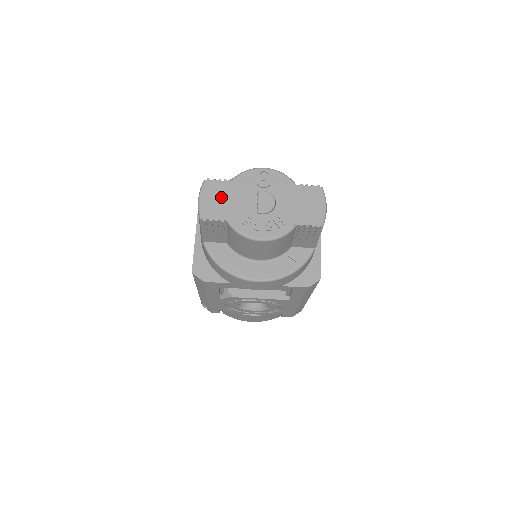
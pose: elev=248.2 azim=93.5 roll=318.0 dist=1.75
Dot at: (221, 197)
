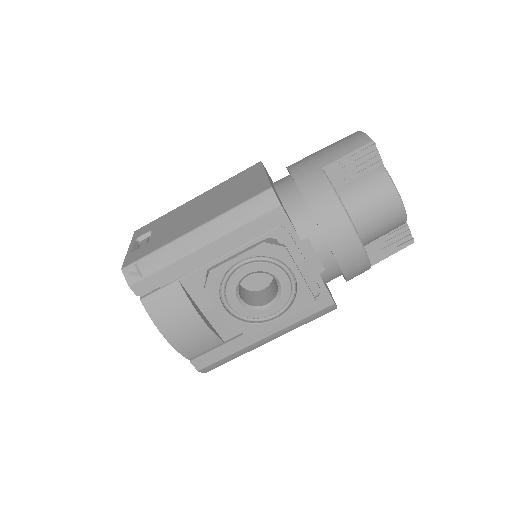
Dot at: occluded
